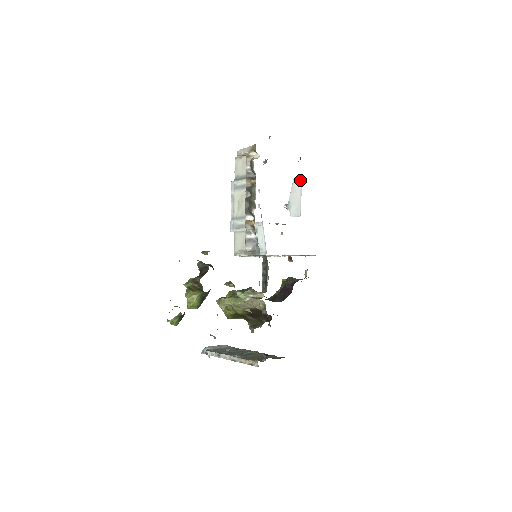
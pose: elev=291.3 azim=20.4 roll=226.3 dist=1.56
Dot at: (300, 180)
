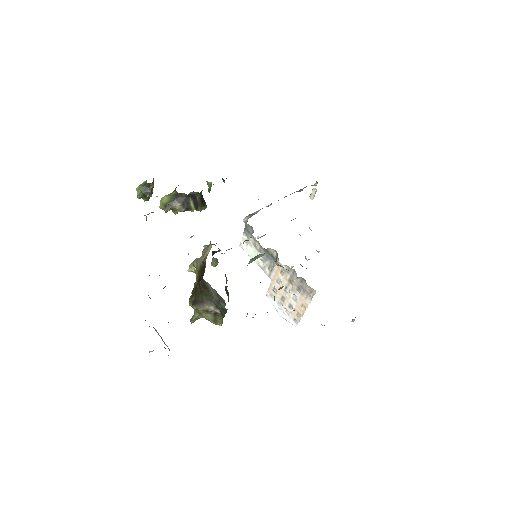
Dot at: occluded
